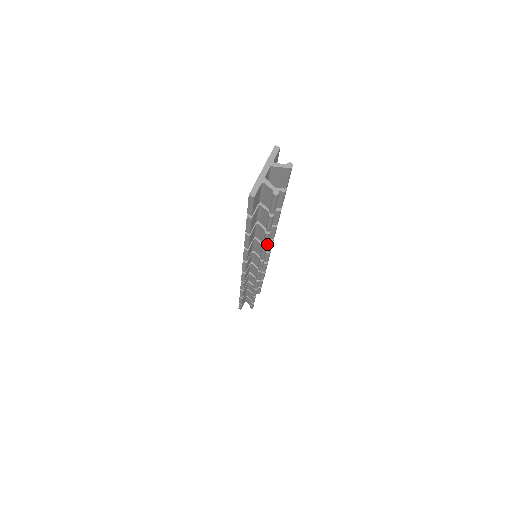
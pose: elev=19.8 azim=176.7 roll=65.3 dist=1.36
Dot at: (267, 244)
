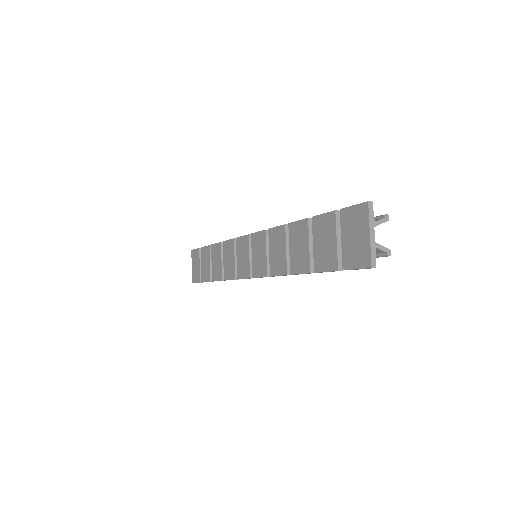
Dot at: occluded
